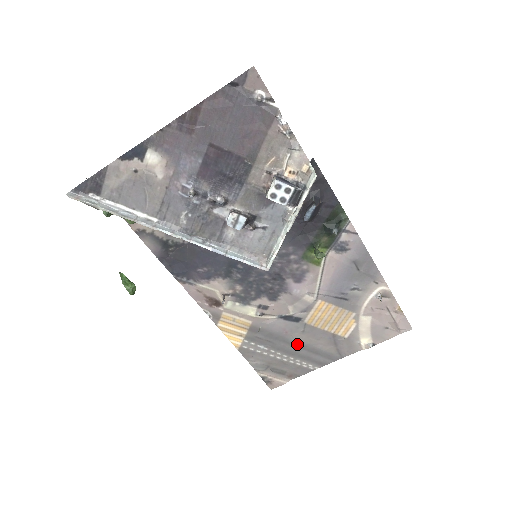
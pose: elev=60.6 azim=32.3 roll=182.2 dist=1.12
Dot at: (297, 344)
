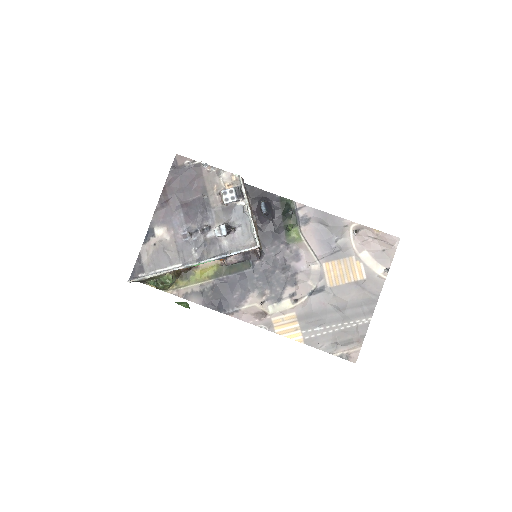
Dot at: (339, 308)
